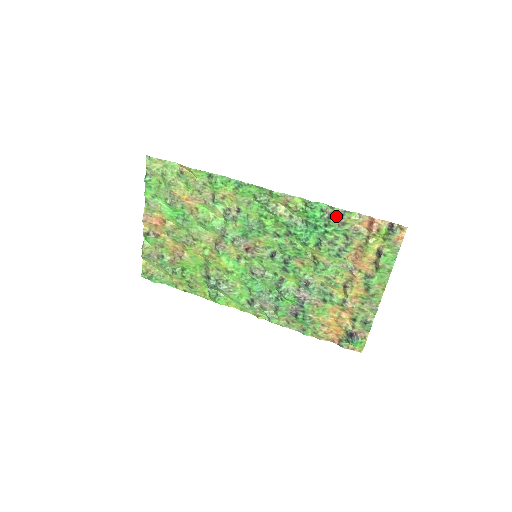
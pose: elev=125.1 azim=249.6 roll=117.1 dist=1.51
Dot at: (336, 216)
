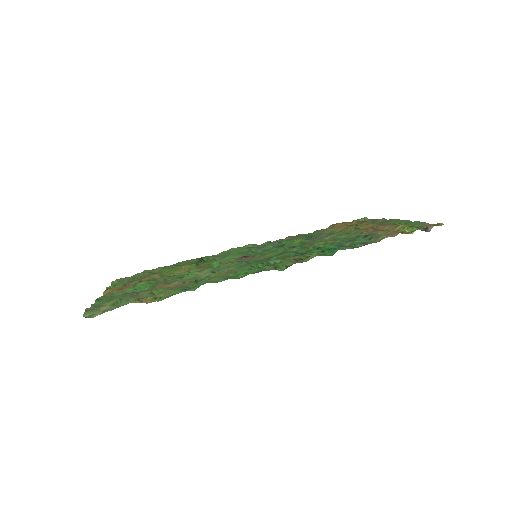
Dot at: occluded
